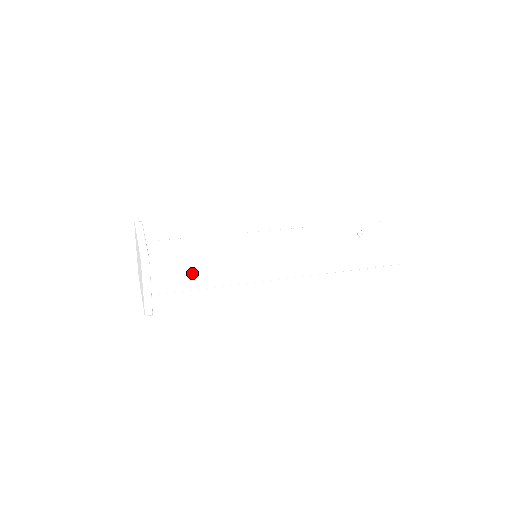
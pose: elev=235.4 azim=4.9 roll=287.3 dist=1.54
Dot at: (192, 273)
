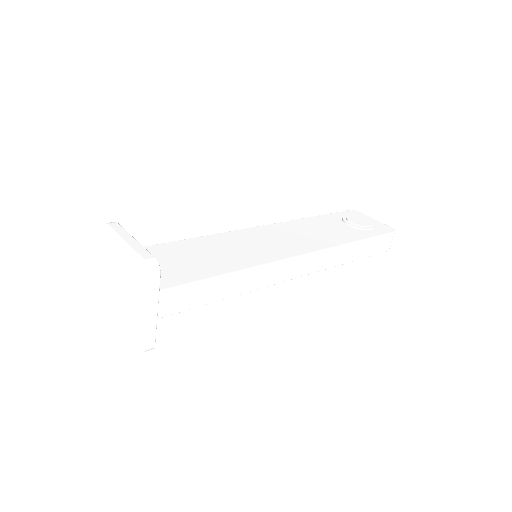
Dot at: (205, 281)
